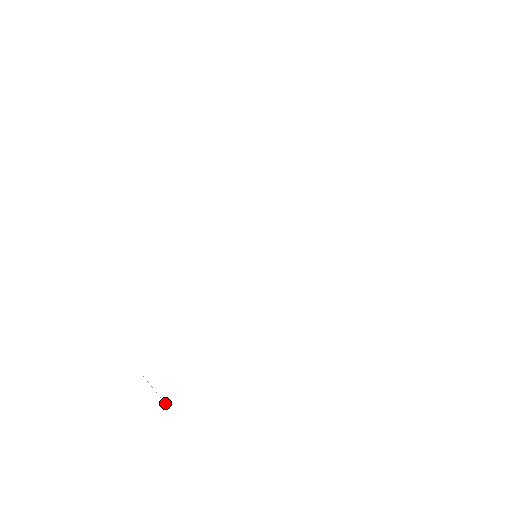
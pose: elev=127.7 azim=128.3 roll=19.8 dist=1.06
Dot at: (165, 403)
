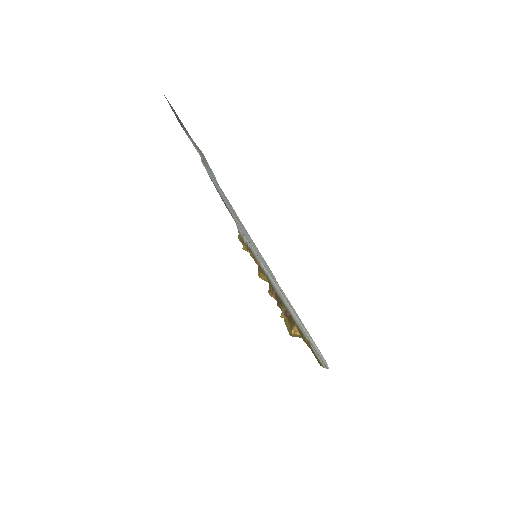
Dot at: (296, 315)
